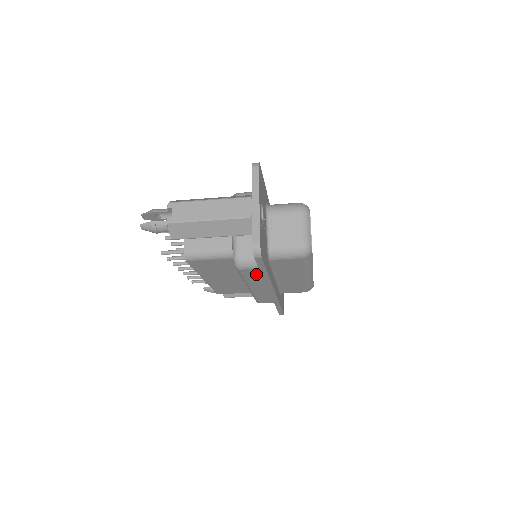
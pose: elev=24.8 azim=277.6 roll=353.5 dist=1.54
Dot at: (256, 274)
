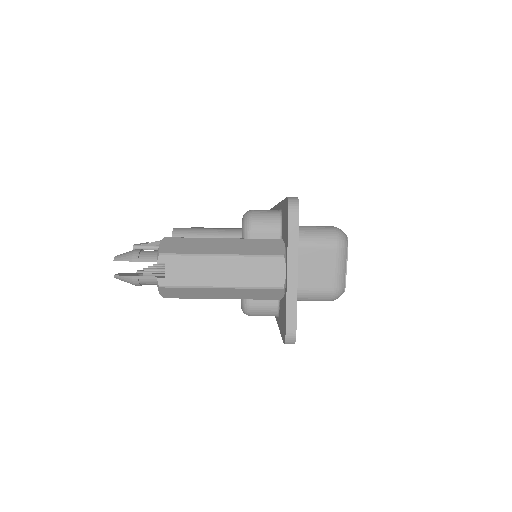
Dot at: occluded
